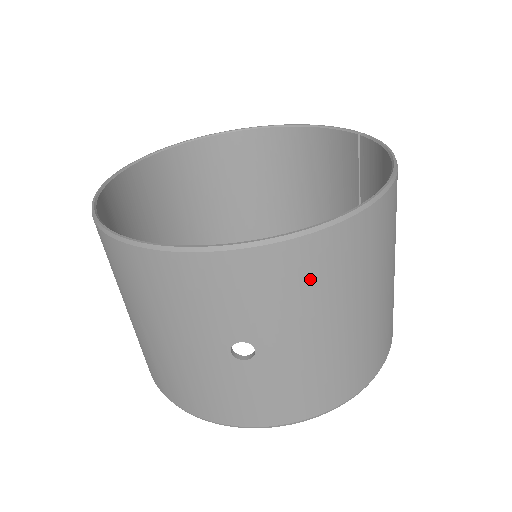
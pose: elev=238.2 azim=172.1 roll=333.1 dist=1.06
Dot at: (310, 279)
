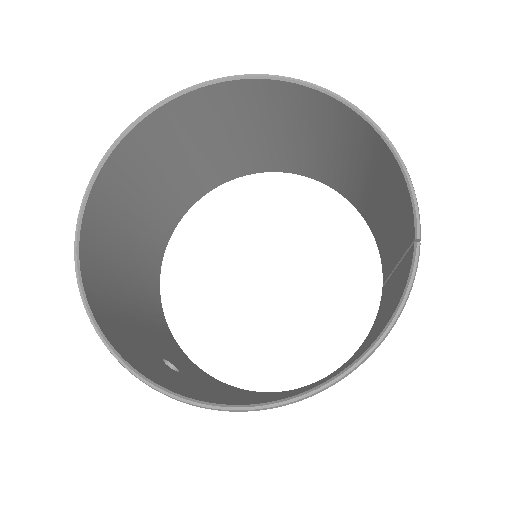
Dot at: occluded
